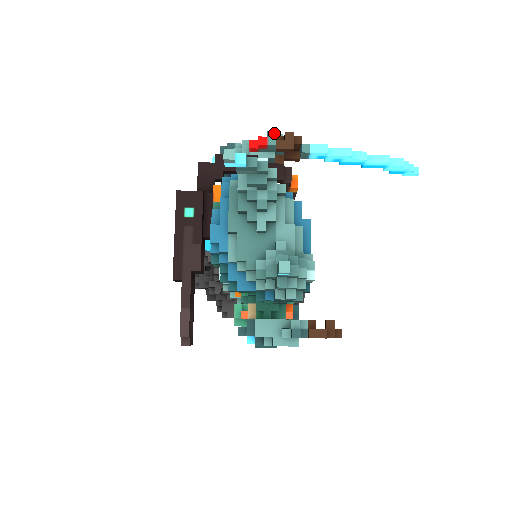
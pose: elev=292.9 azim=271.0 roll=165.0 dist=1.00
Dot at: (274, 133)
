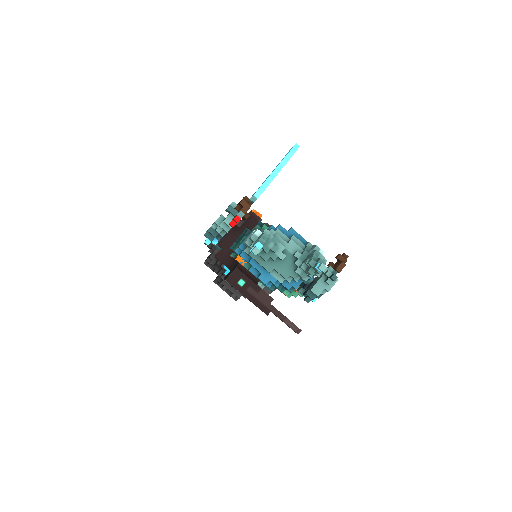
Dot at: (231, 207)
